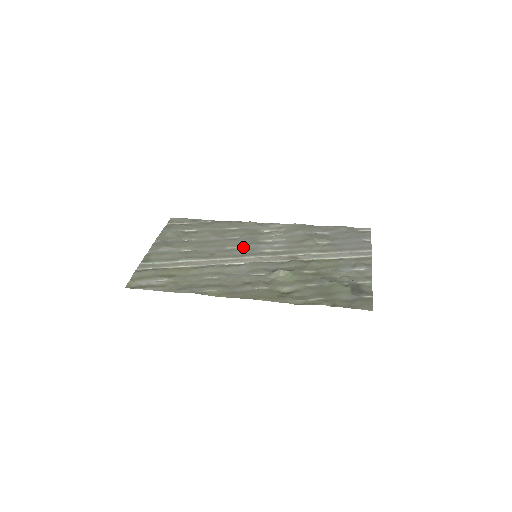
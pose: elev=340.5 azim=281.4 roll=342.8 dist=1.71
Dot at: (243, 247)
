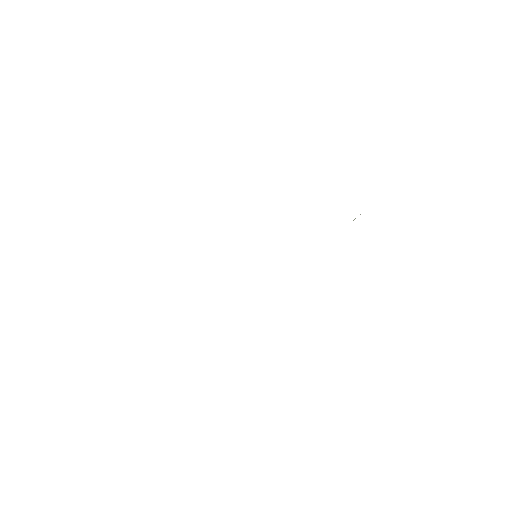
Dot at: occluded
